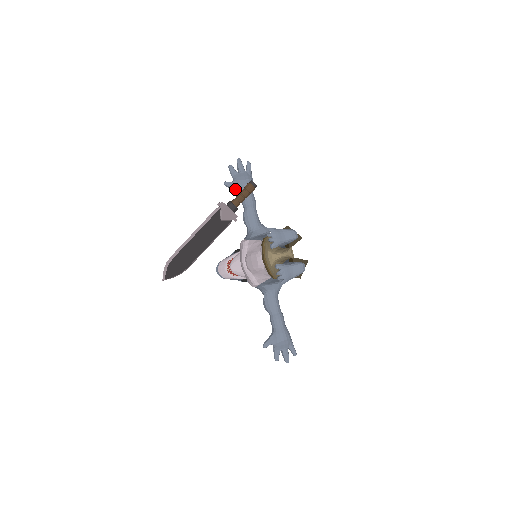
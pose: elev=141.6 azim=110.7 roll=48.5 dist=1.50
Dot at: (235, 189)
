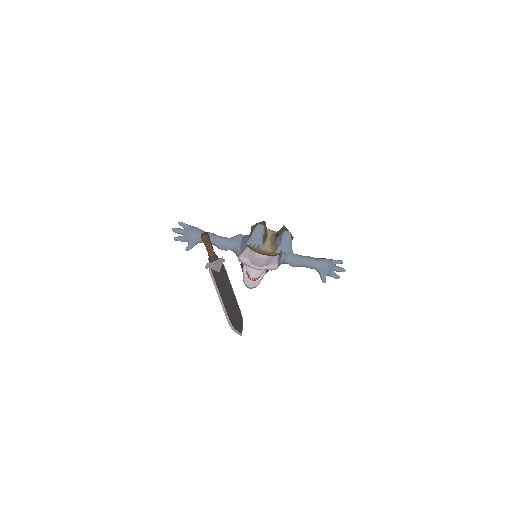
Dot at: (195, 244)
